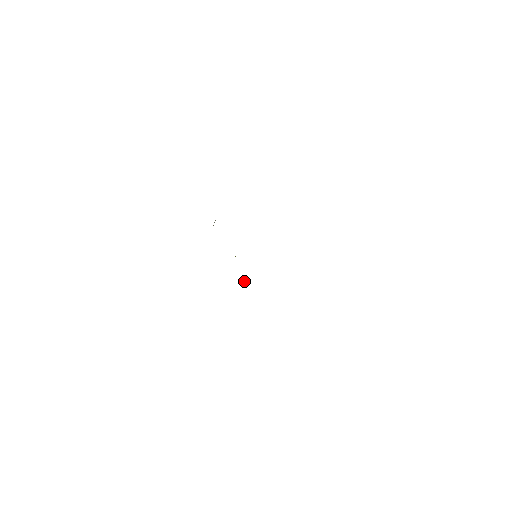
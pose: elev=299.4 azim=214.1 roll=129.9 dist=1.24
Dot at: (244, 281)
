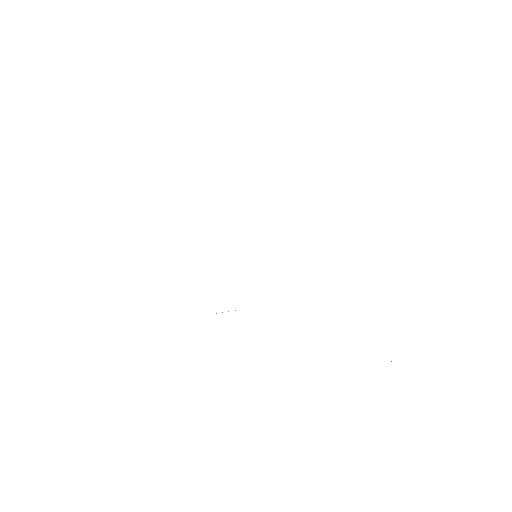
Dot at: occluded
